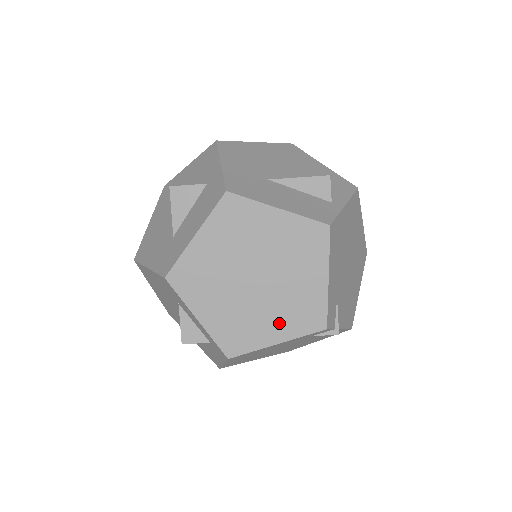
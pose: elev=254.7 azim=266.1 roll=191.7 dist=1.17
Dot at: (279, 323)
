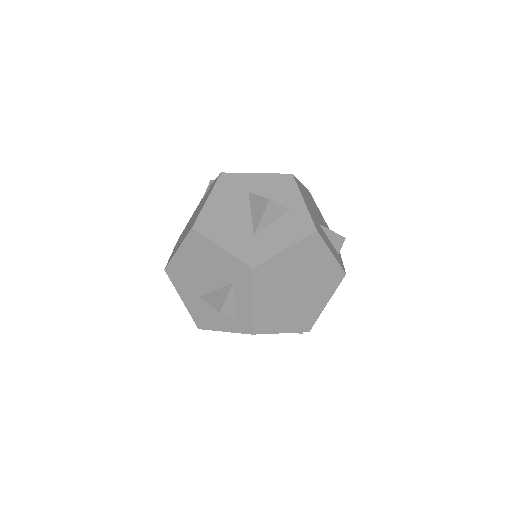
Dot at: (291, 321)
